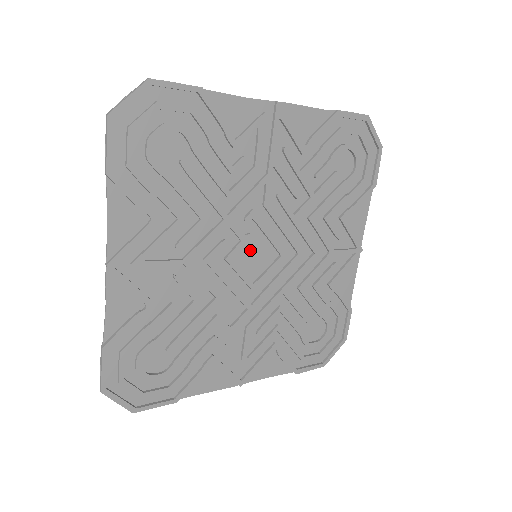
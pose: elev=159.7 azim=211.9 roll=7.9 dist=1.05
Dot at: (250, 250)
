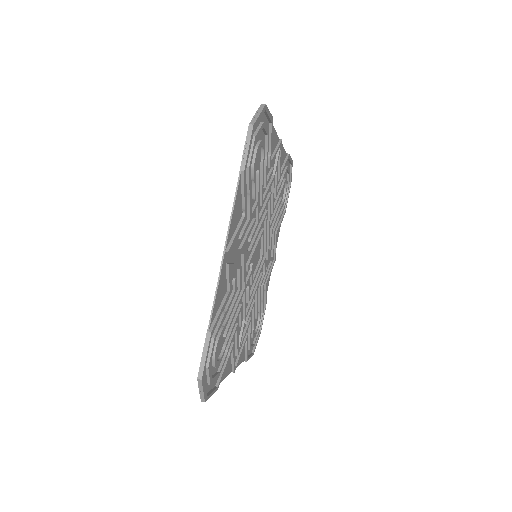
Dot at: (253, 262)
